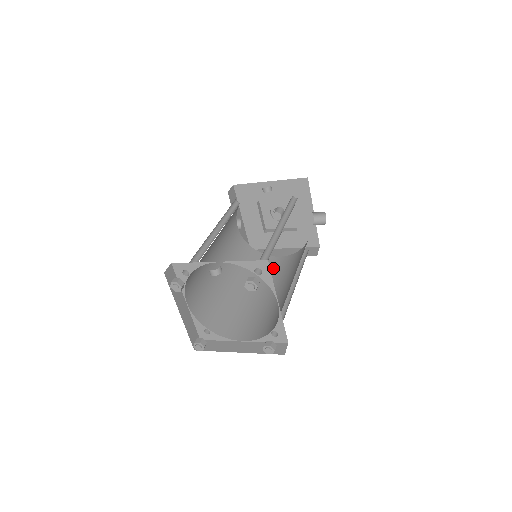
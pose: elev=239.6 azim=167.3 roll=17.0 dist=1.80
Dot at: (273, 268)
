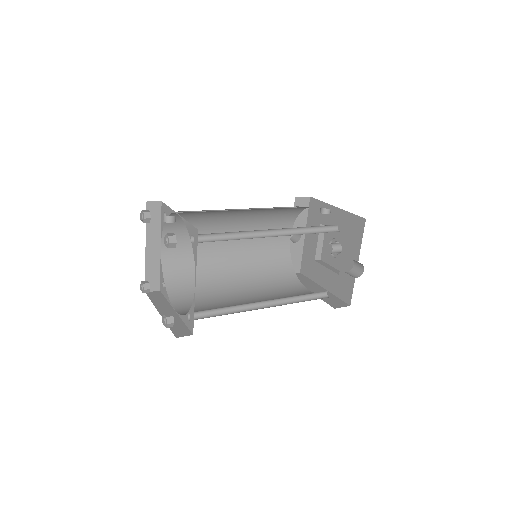
Dot at: (287, 291)
